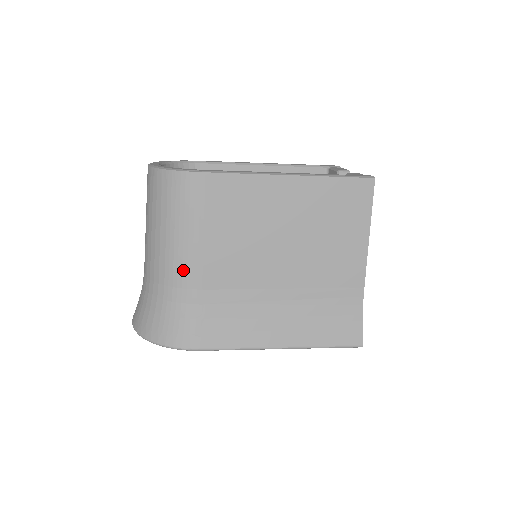
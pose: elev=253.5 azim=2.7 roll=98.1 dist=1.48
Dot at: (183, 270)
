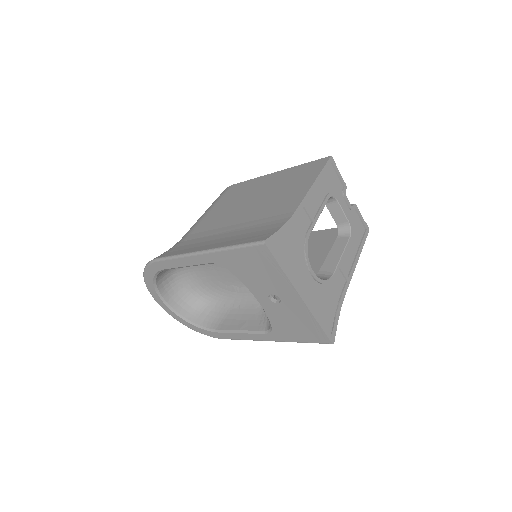
Dot at: occluded
